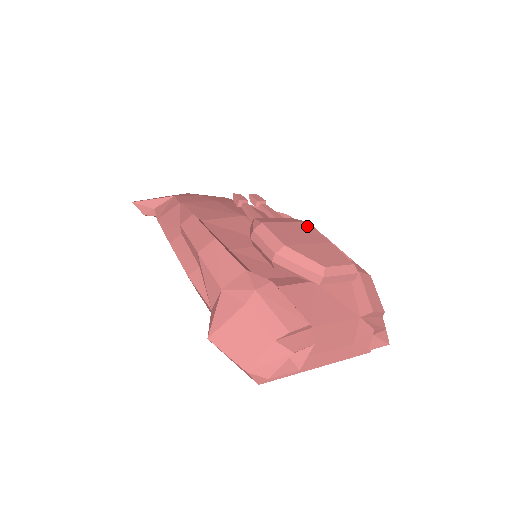
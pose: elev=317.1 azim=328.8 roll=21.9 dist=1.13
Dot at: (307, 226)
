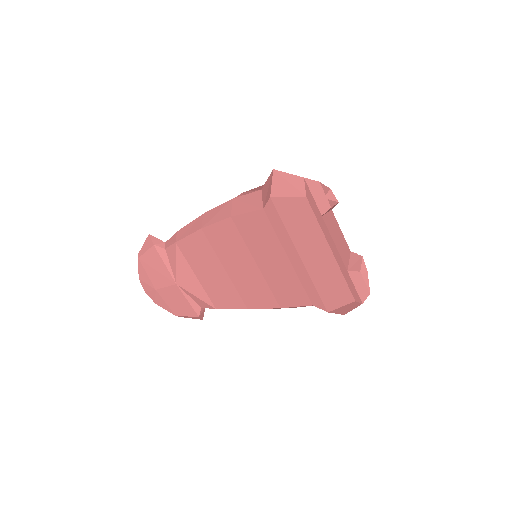
Dot at: occluded
